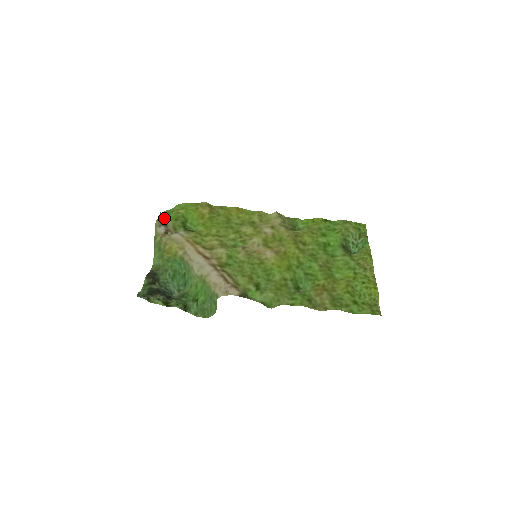
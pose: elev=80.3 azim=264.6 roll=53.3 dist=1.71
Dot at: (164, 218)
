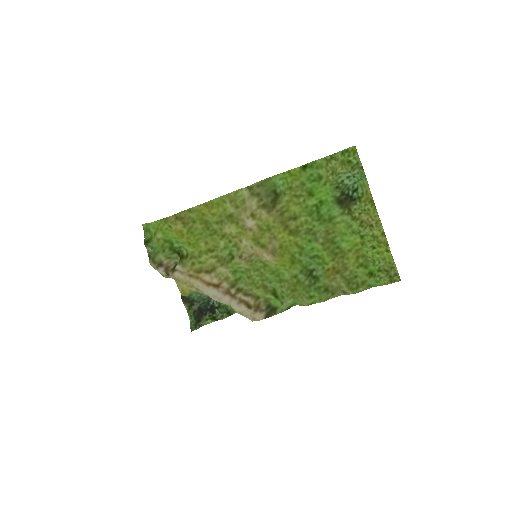
Dot at: (151, 247)
